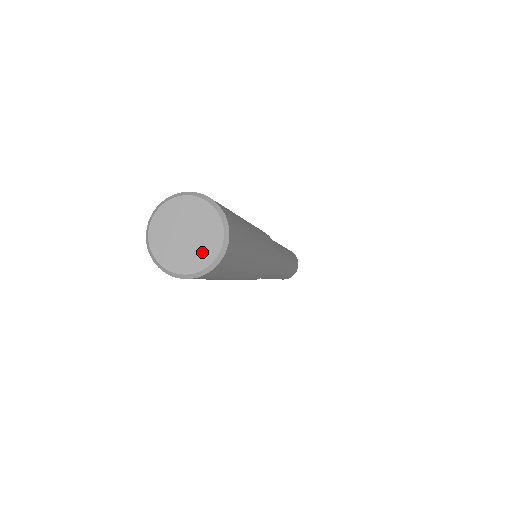
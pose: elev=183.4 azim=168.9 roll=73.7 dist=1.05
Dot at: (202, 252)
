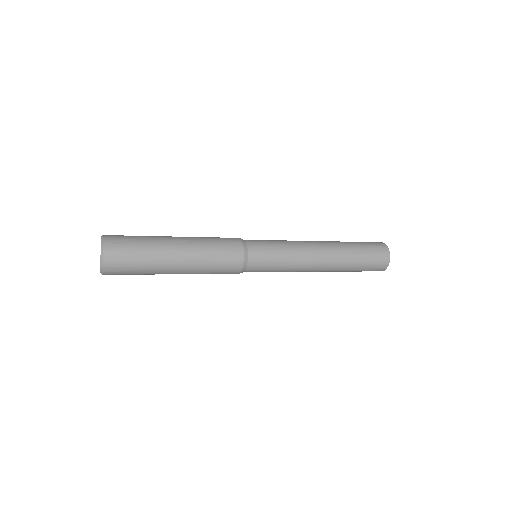
Dot at: occluded
